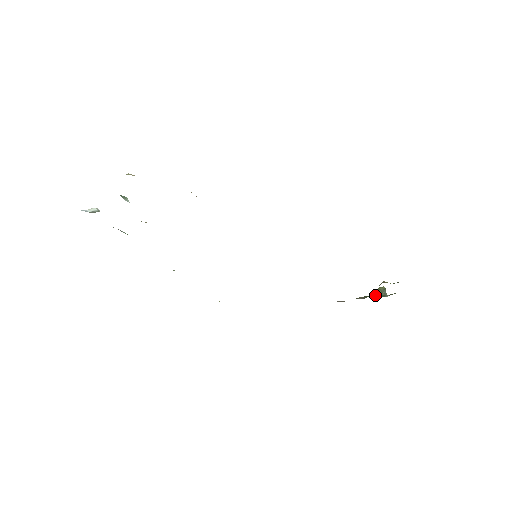
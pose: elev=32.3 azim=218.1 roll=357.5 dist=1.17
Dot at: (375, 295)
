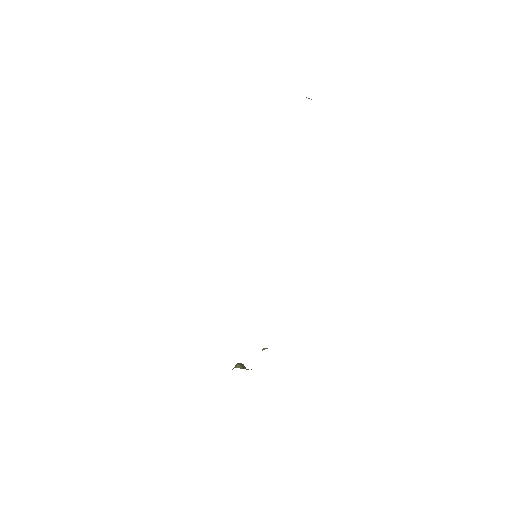
Dot at: (239, 367)
